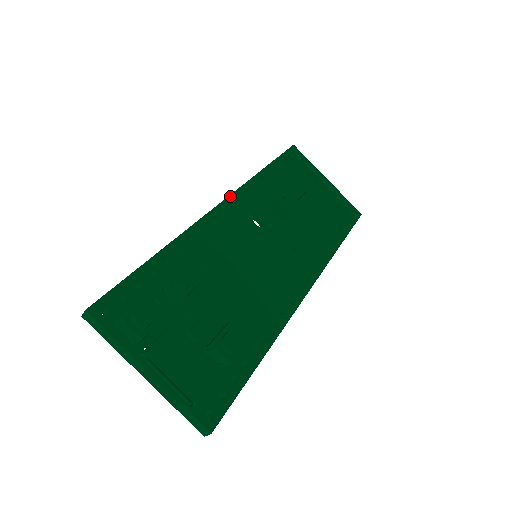
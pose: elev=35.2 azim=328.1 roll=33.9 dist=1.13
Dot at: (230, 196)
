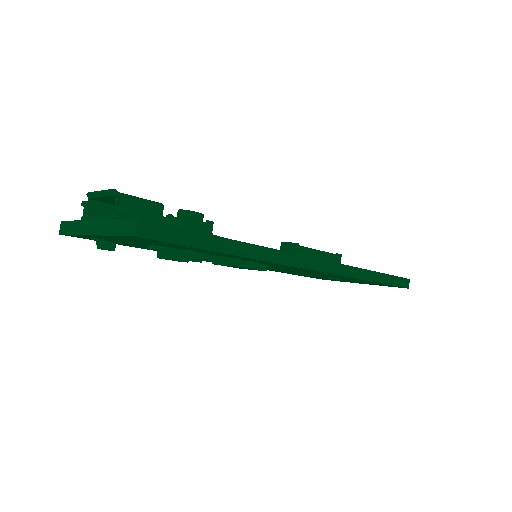
Dot at: occluded
